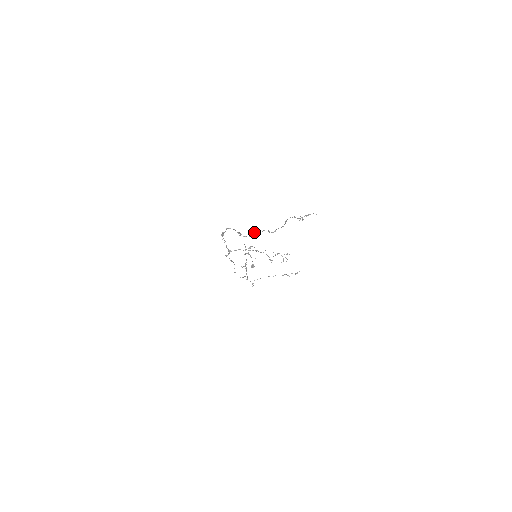
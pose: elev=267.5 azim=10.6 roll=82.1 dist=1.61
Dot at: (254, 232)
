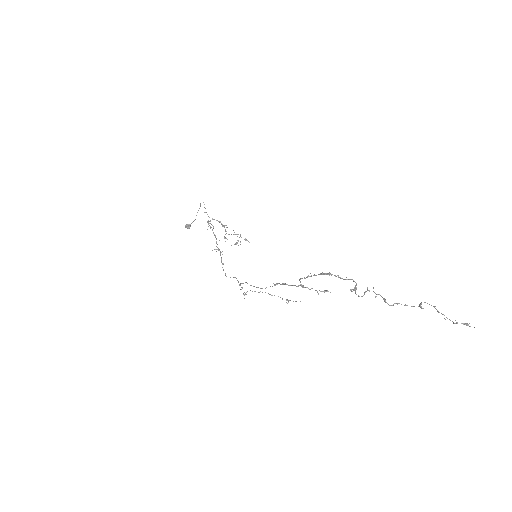
Dot at: (366, 291)
